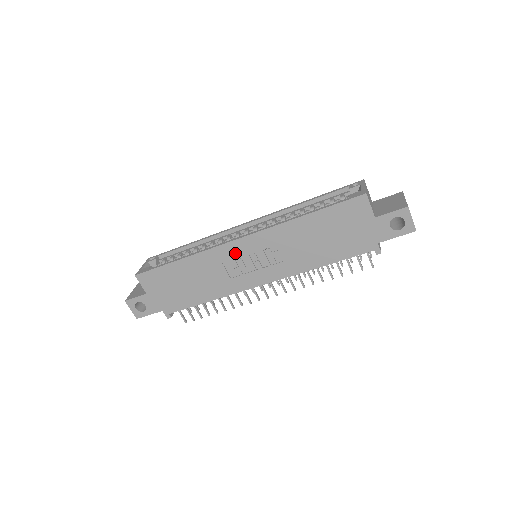
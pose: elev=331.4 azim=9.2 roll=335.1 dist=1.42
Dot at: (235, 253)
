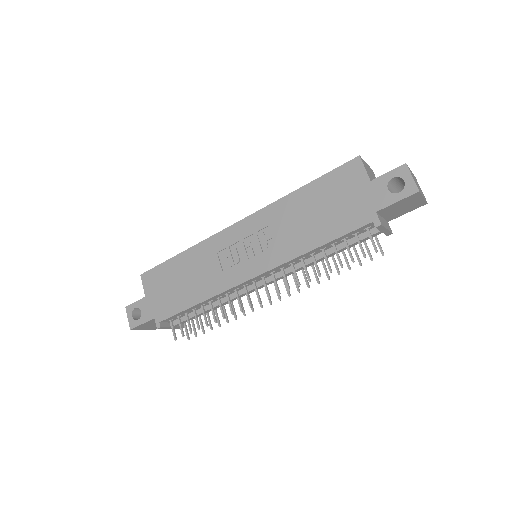
Dot at: (230, 240)
